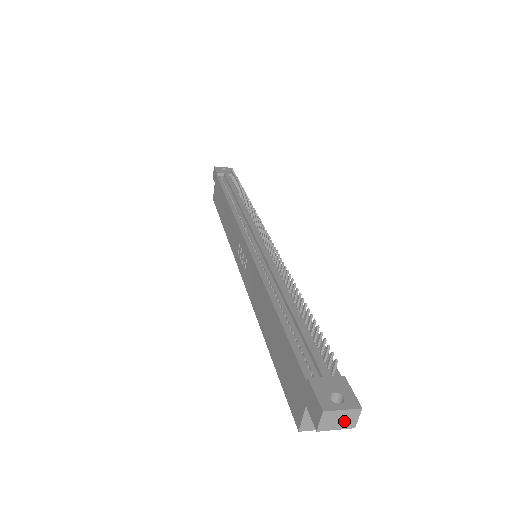
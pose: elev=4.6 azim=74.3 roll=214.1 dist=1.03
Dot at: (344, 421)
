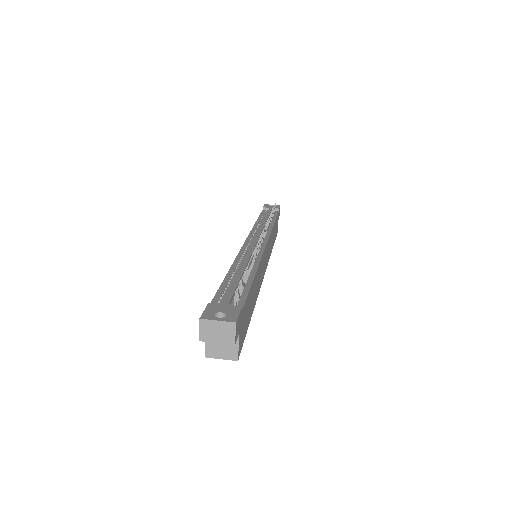
Dot at: (222, 334)
